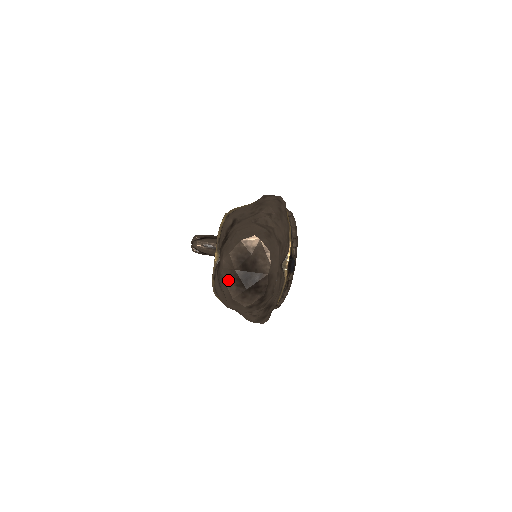
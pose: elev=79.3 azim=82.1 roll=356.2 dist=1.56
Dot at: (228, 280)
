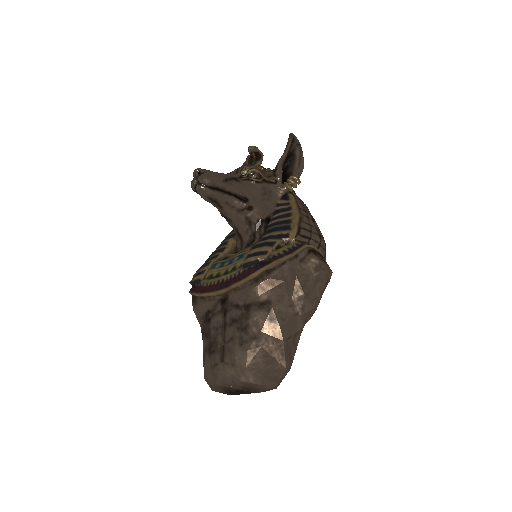
Dot at: (221, 386)
